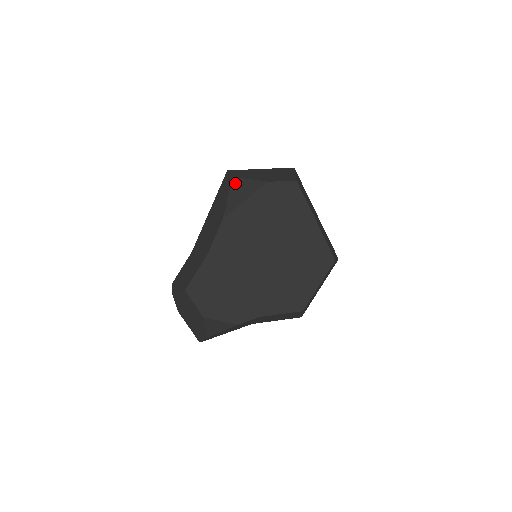
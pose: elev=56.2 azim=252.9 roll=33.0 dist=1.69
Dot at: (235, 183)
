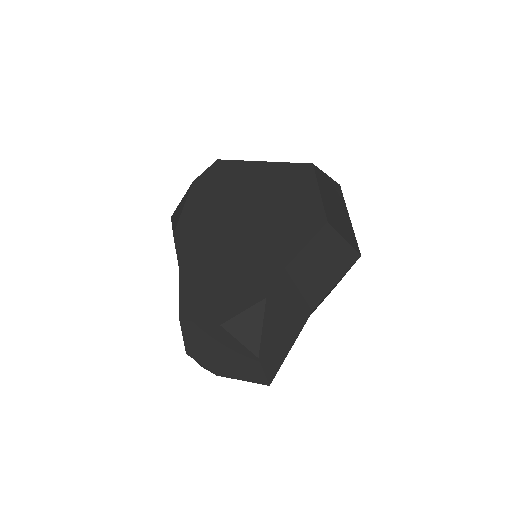
Dot at: (173, 215)
